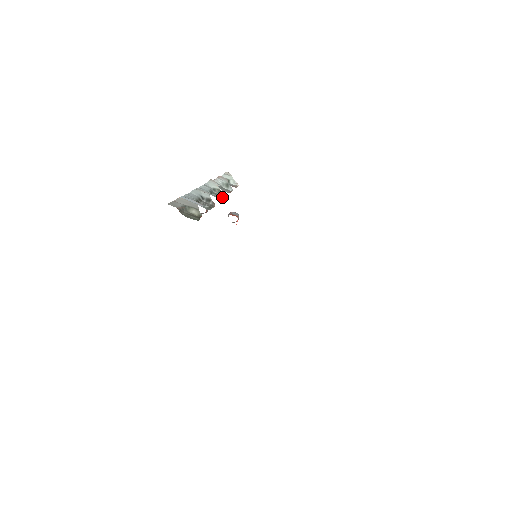
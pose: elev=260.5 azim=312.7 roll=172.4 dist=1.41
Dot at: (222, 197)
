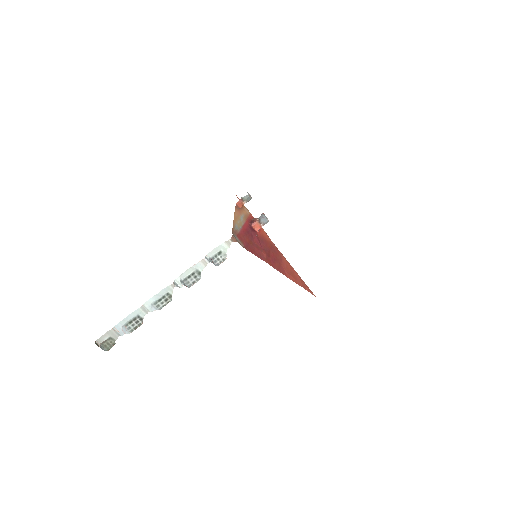
Dot at: occluded
